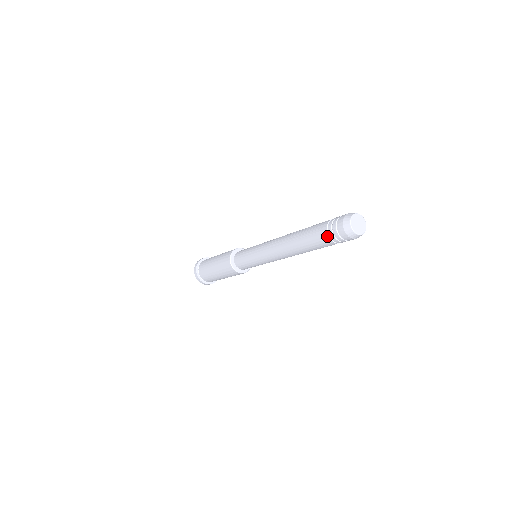
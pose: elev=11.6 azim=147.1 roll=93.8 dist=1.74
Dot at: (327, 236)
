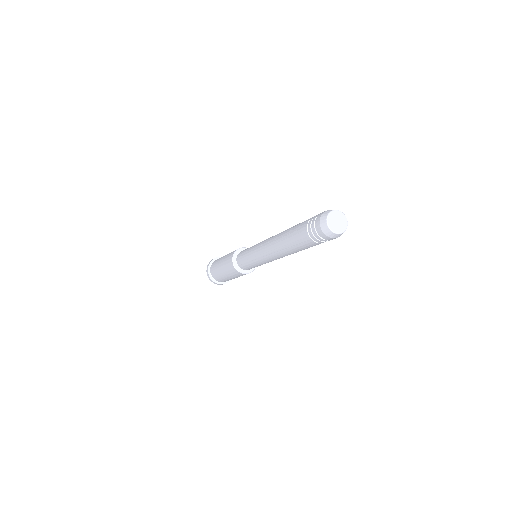
Dot at: (316, 243)
